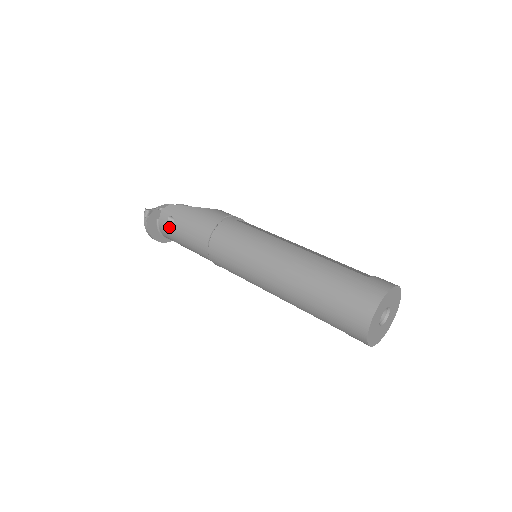
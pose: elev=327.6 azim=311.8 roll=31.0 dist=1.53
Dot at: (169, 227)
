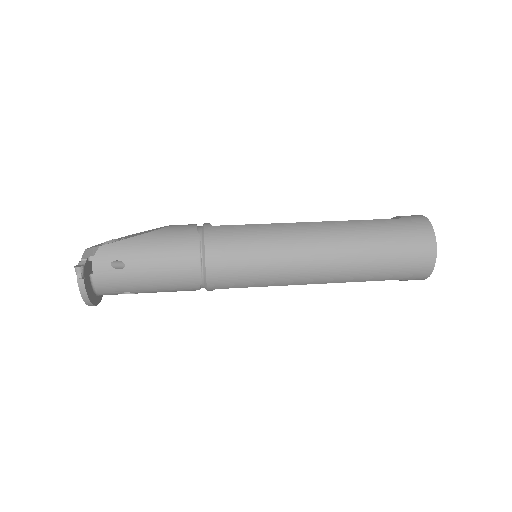
Dot at: (118, 276)
